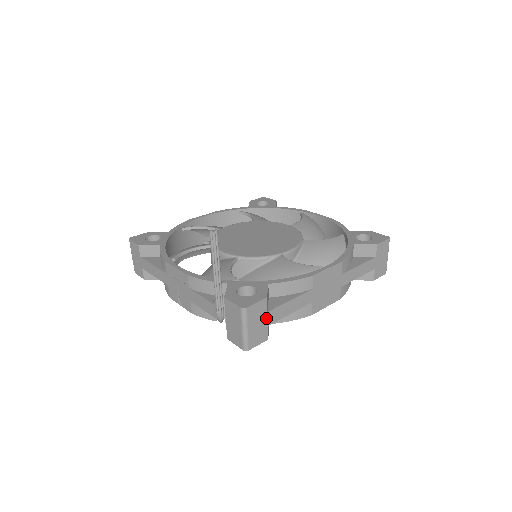
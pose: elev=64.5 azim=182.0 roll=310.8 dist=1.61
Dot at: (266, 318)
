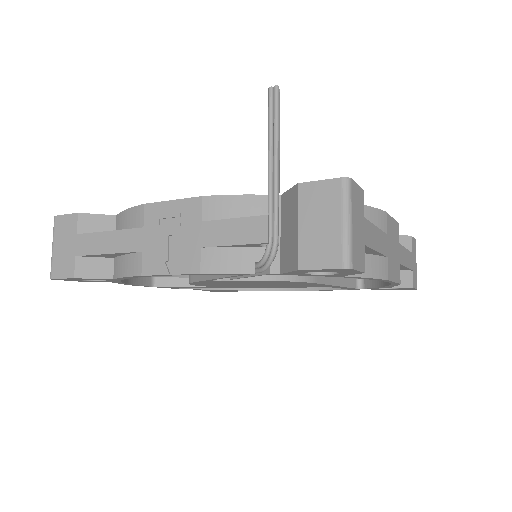
Dot at: (363, 227)
